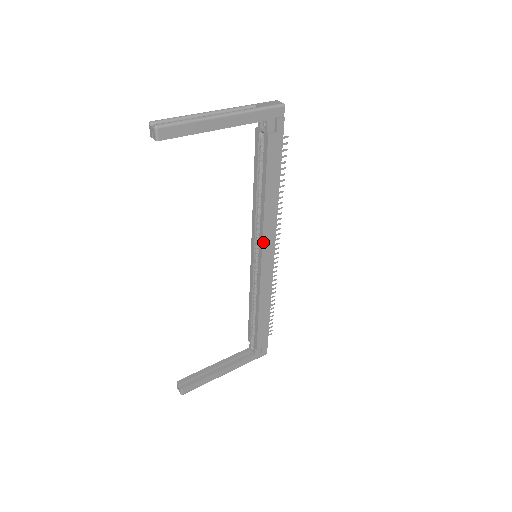
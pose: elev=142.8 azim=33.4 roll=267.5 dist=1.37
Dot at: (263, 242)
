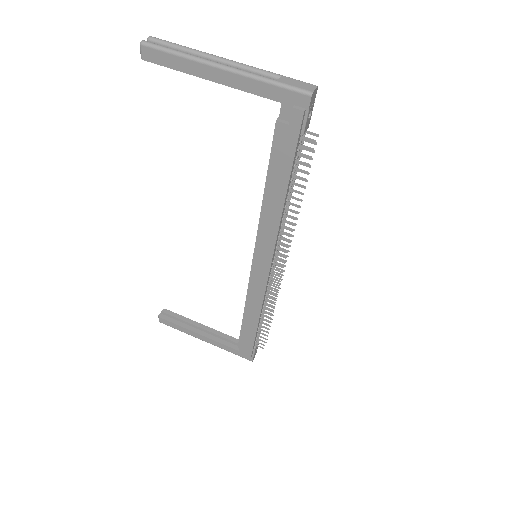
Dot at: (257, 245)
